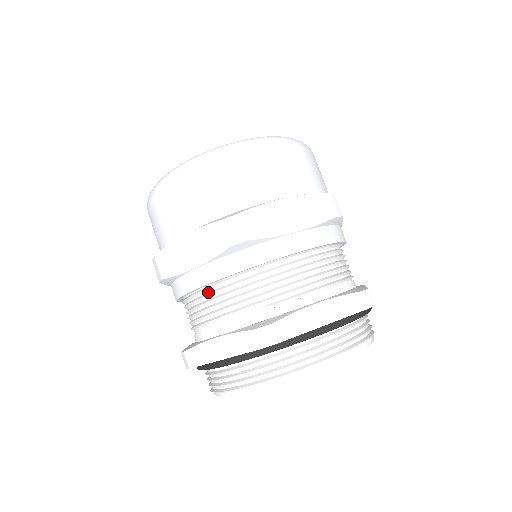
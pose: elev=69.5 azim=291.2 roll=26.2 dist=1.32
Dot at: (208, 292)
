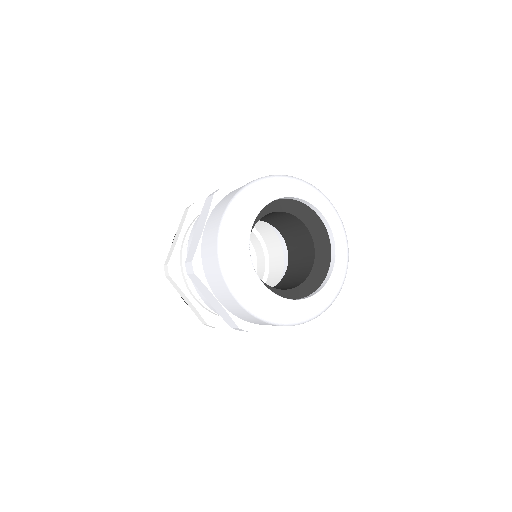
Dot at: occluded
